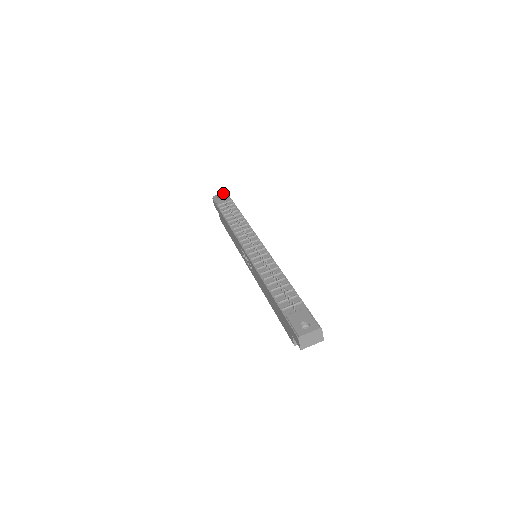
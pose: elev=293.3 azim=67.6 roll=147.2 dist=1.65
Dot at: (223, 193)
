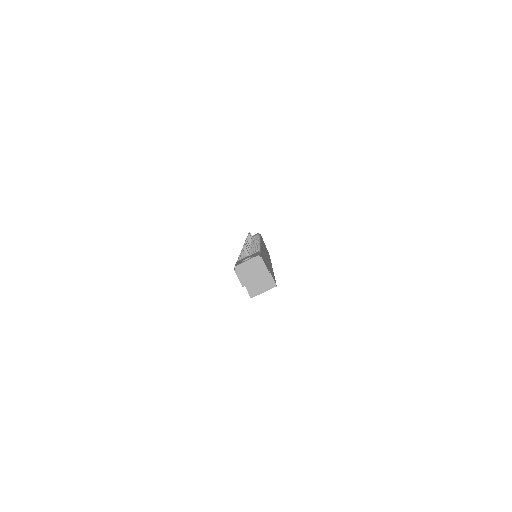
Dot at: (255, 234)
